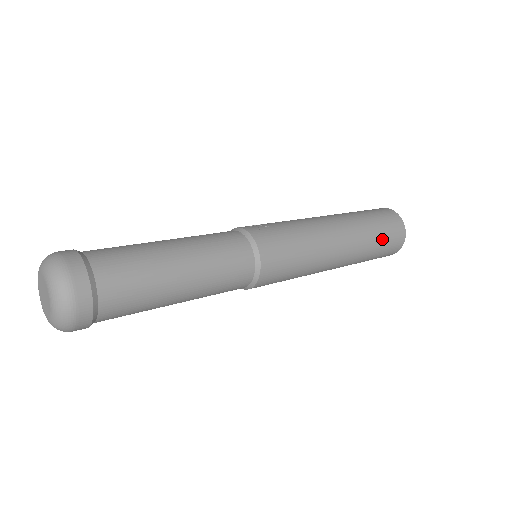
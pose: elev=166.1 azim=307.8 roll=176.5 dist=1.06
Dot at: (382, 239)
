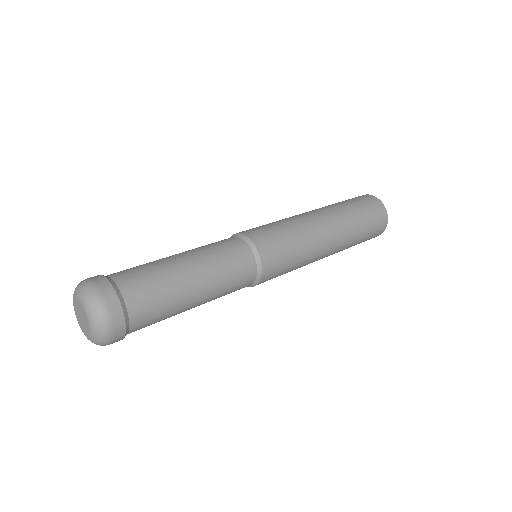
Dot at: (363, 213)
